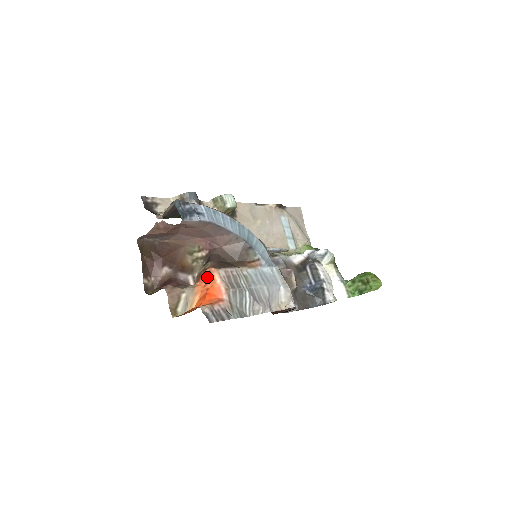
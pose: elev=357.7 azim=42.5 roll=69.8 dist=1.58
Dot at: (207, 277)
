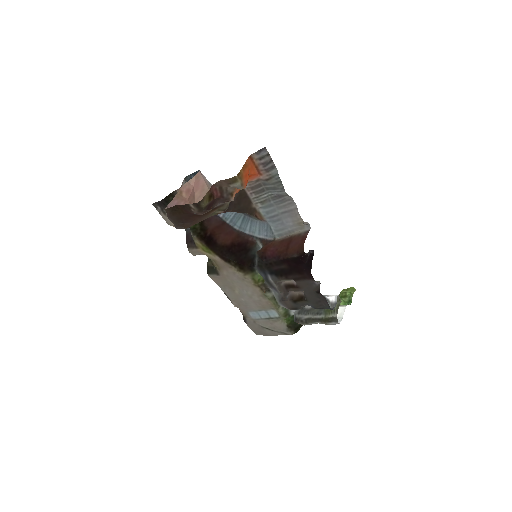
Dot at: occluded
